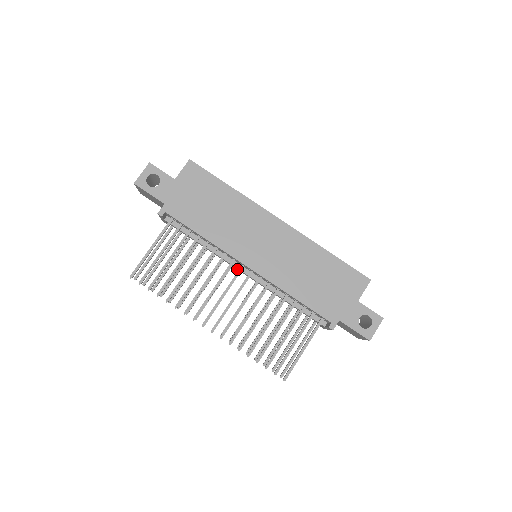
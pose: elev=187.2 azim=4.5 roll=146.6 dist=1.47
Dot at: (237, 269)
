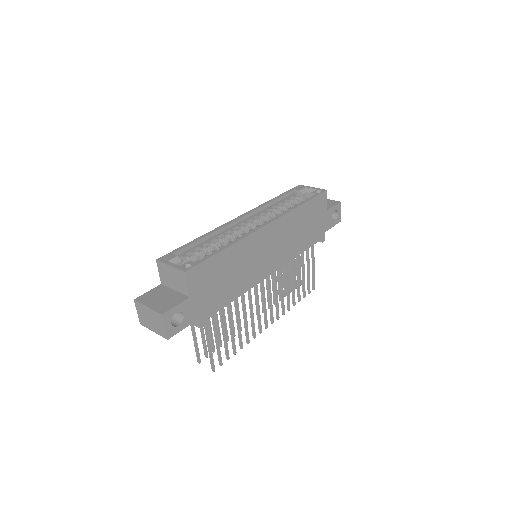
Dot at: occluded
